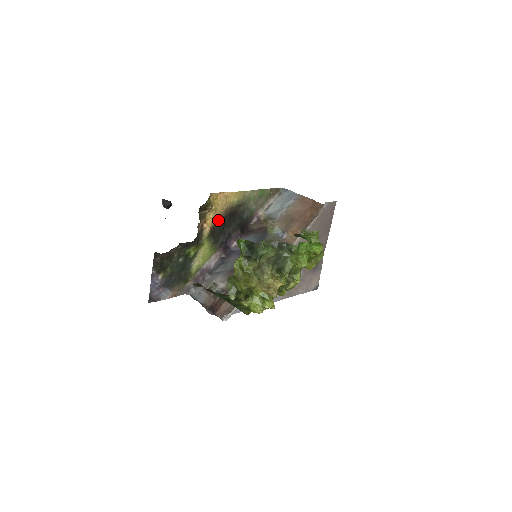
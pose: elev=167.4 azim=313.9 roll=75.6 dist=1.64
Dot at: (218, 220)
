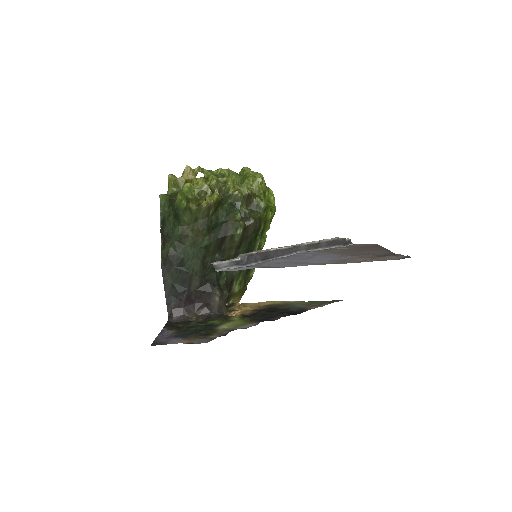
Dot at: (252, 311)
